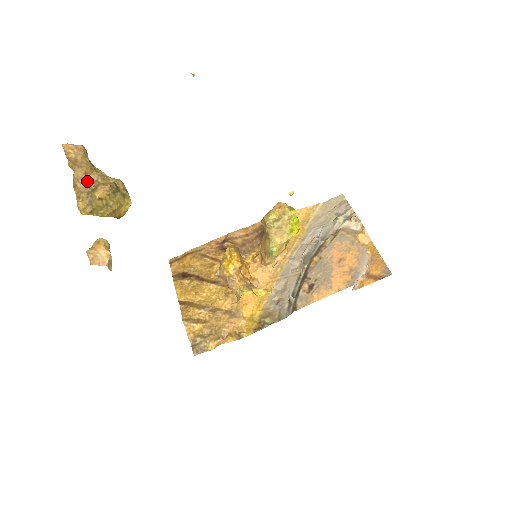
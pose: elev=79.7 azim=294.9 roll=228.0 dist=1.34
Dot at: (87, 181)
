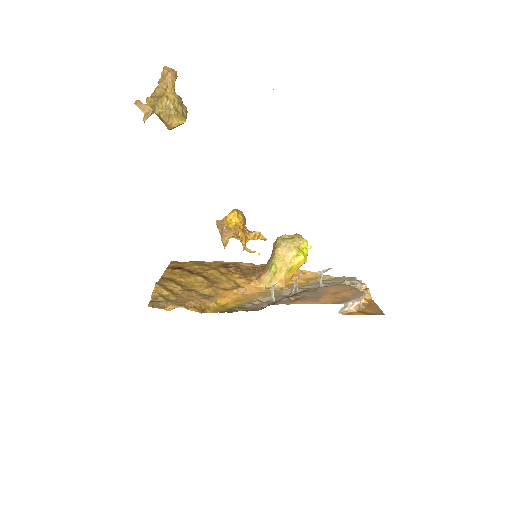
Dot at: (164, 92)
